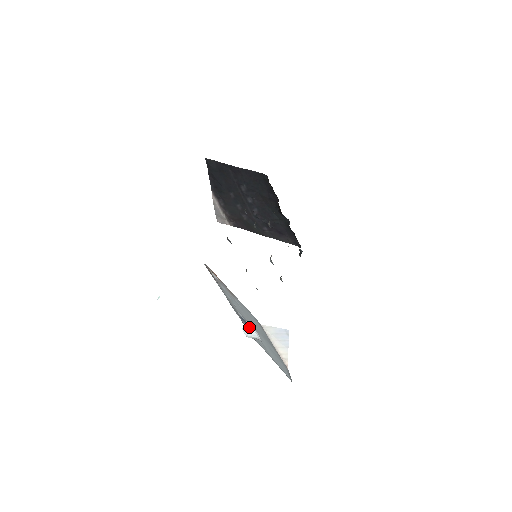
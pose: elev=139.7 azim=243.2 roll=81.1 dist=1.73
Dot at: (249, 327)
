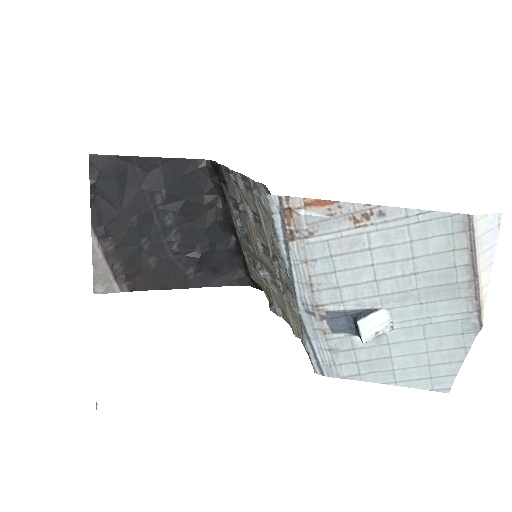
Dot at: (370, 311)
